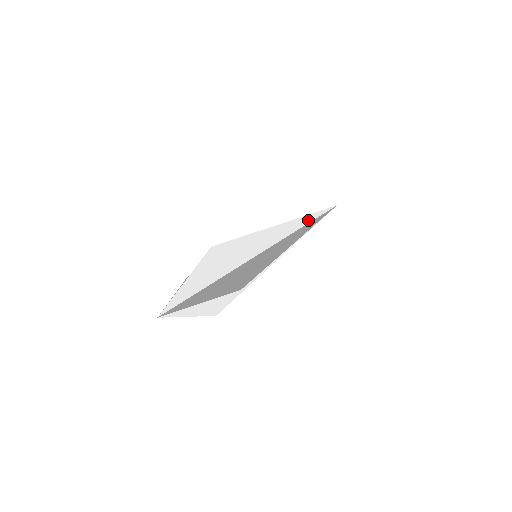
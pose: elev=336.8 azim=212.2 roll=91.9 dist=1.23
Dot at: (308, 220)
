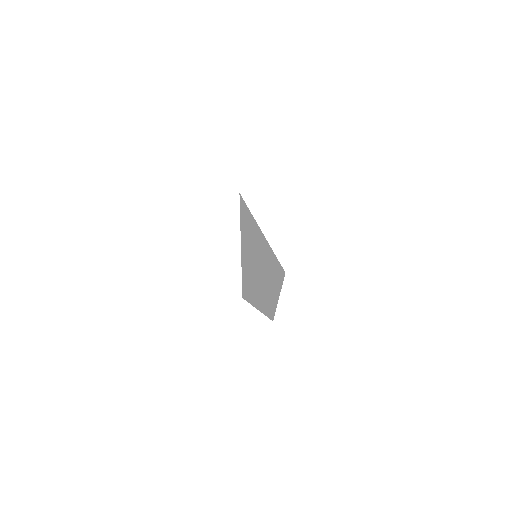
Dot at: (247, 215)
